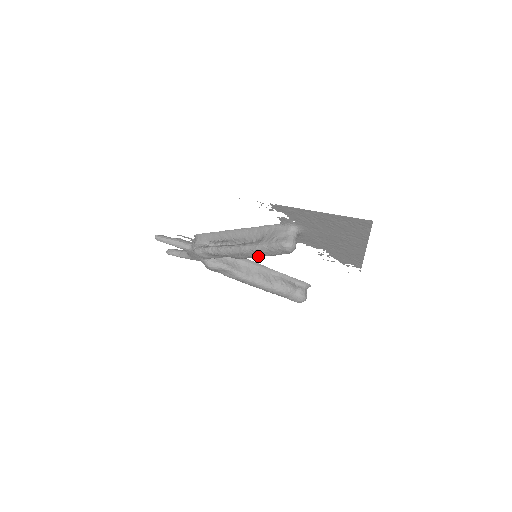
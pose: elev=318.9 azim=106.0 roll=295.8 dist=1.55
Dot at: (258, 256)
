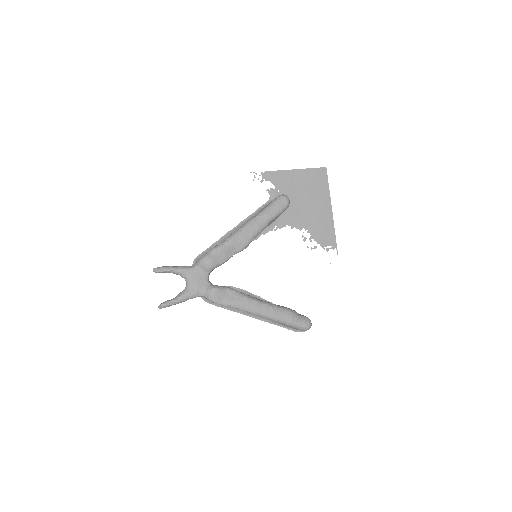
Dot at: (263, 225)
